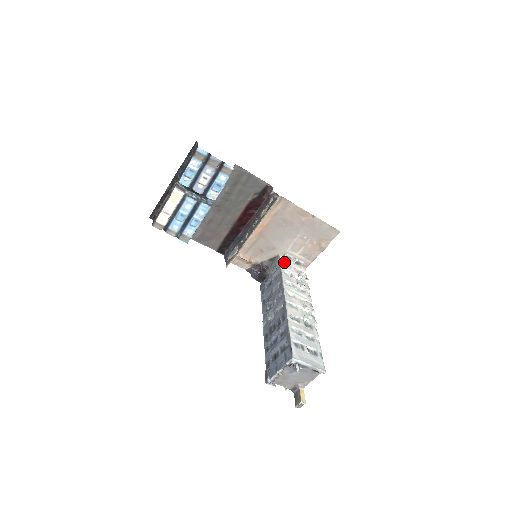
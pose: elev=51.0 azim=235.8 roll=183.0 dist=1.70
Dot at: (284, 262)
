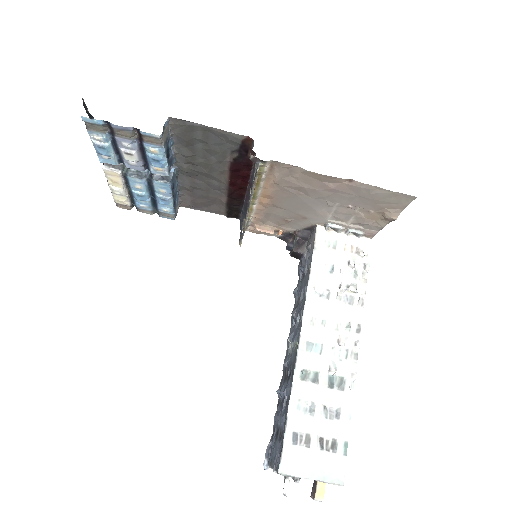
Dot at: (324, 239)
